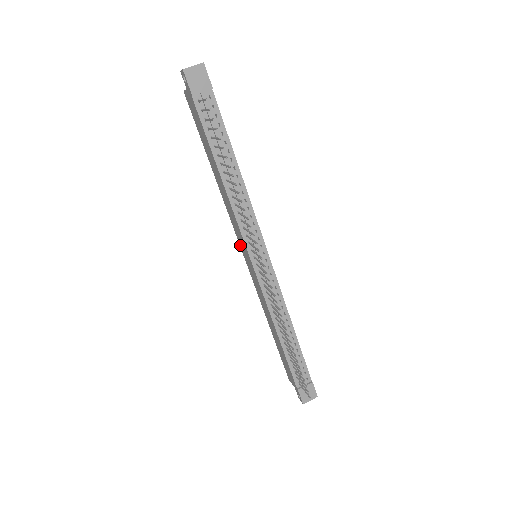
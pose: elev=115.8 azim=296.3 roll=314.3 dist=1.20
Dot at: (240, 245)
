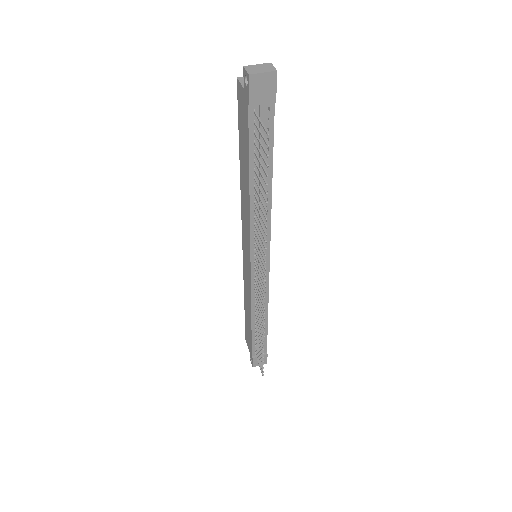
Dot at: (243, 239)
